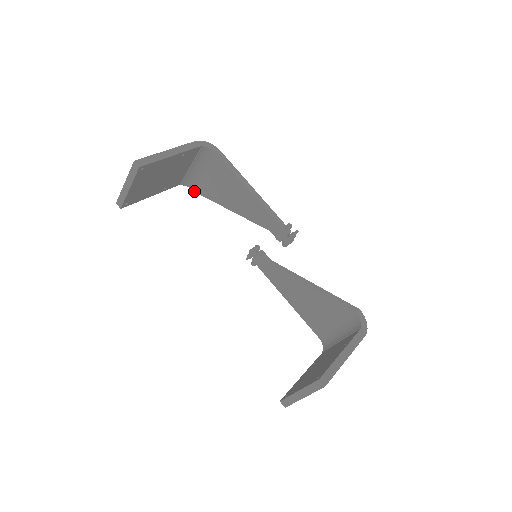
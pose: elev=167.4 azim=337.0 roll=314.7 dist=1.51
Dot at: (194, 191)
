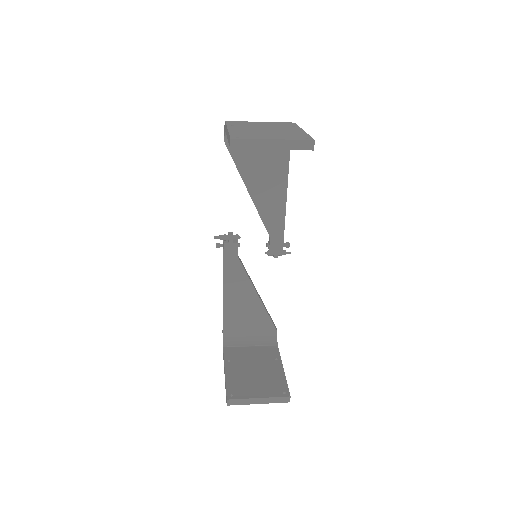
Dot at: (226, 144)
